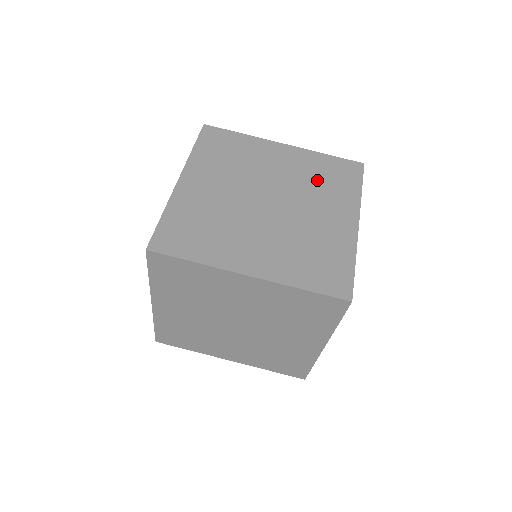
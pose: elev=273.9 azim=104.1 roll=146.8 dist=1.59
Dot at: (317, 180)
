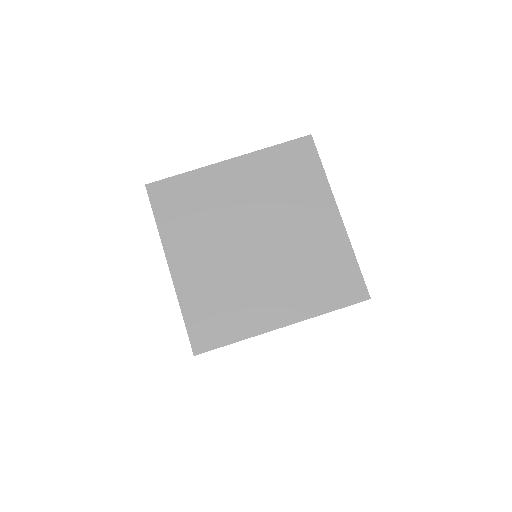
Dot at: occluded
